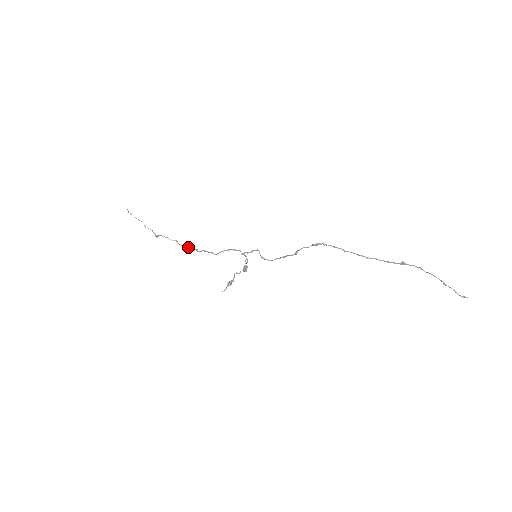
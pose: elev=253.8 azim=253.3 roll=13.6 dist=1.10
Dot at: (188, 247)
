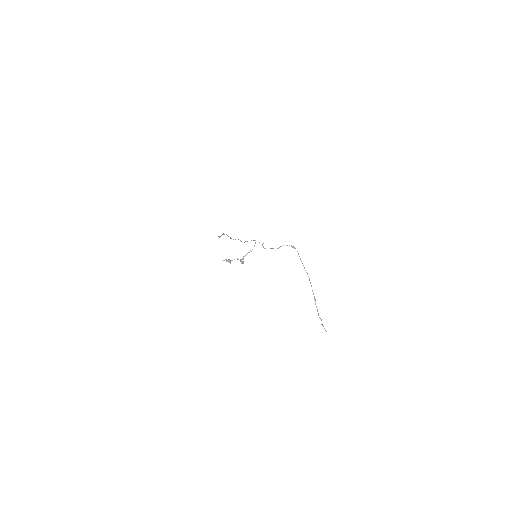
Dot at: occluded
